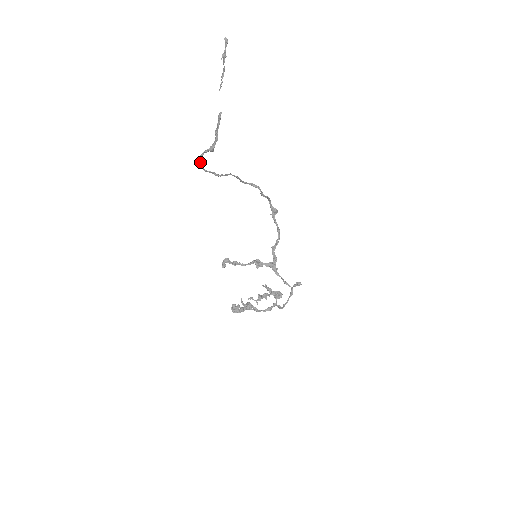
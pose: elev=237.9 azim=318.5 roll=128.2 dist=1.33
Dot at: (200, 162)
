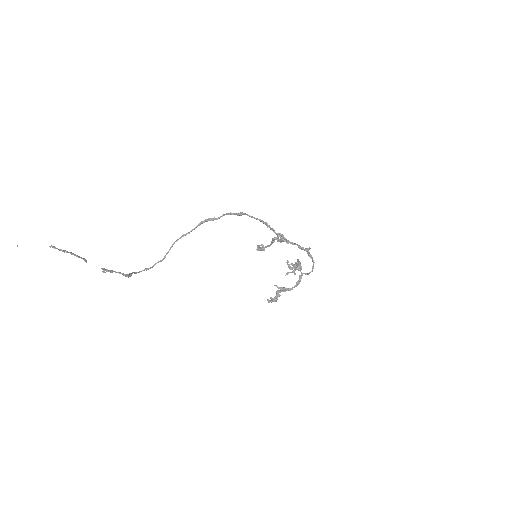
Dot at: occluded
